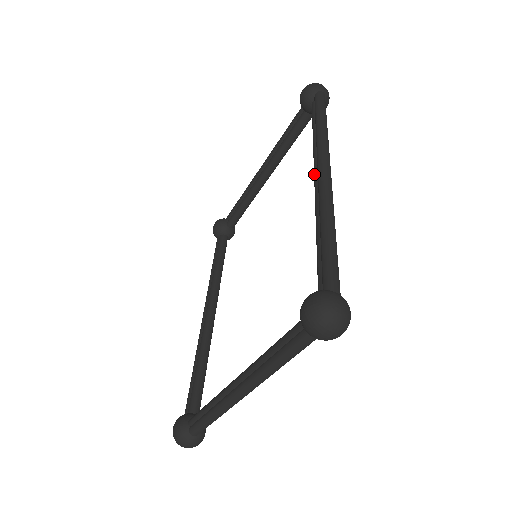
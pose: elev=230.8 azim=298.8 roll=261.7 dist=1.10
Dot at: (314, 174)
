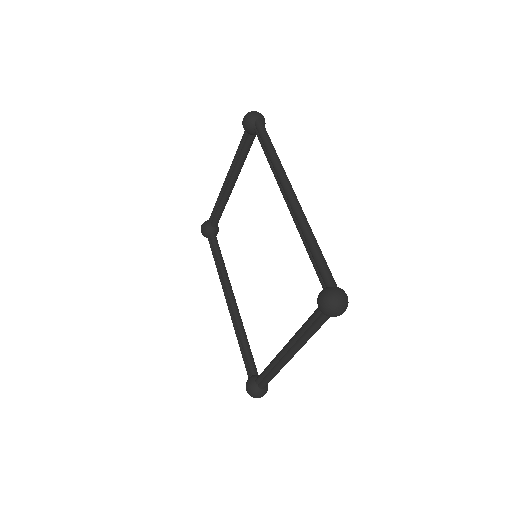
Dot at: (284, 197)
